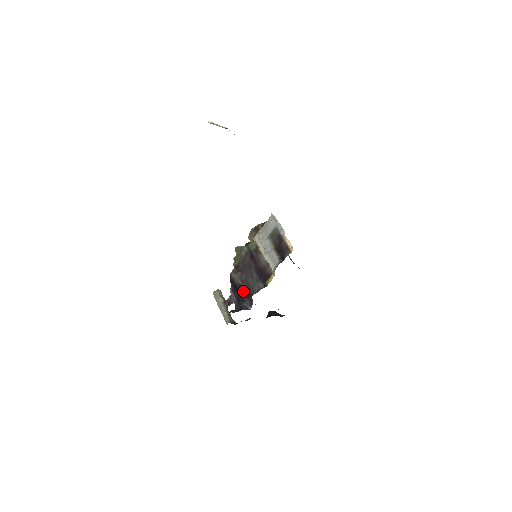
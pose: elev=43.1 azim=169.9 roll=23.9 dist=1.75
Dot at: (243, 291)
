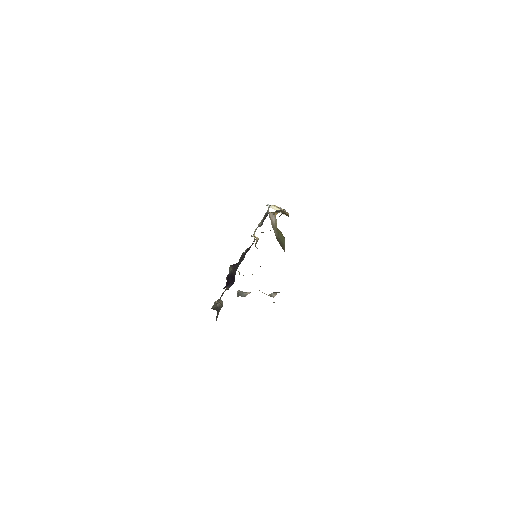
Dot at: (231, 277)
